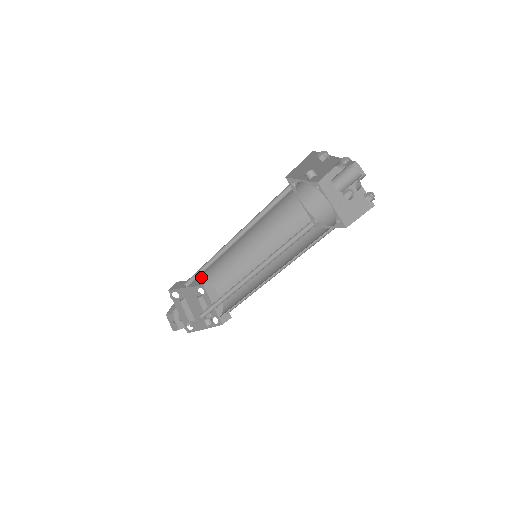
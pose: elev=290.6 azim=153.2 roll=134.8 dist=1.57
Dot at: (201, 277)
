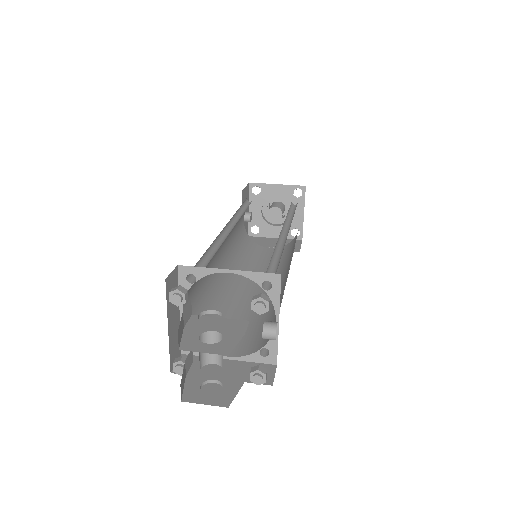
Dot at: occluded
